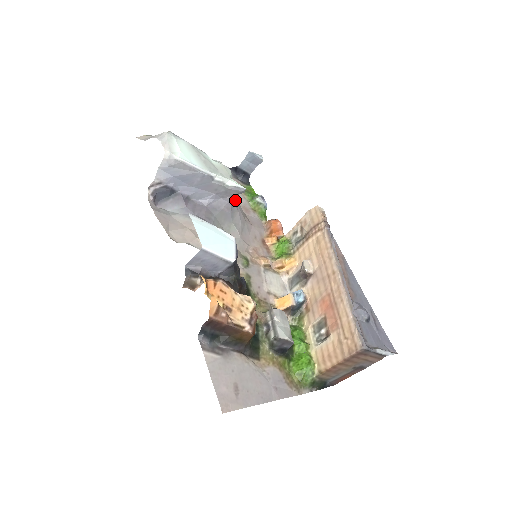
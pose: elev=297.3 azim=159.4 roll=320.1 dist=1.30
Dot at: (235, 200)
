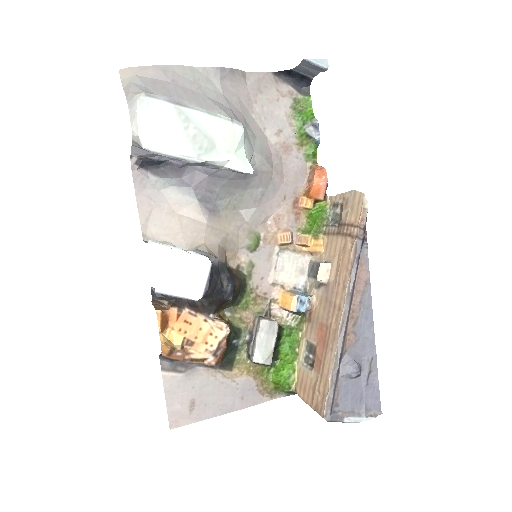
Dot at: (251, 165)
